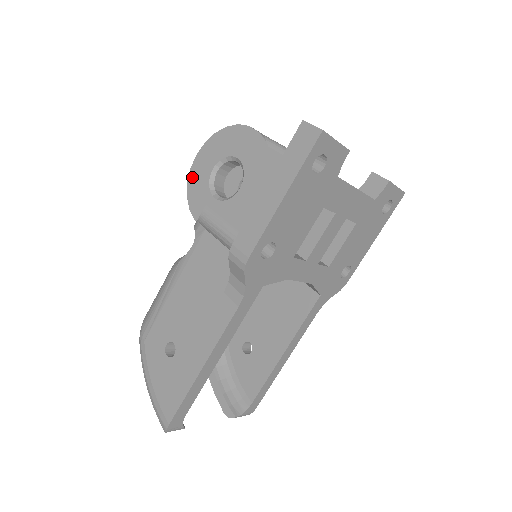
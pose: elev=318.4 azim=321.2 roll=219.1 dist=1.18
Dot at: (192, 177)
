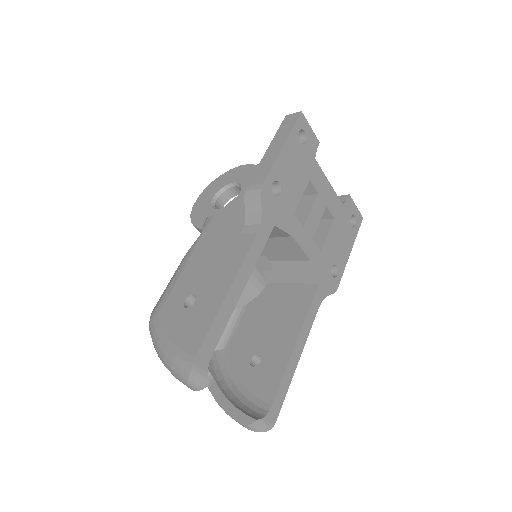
Dot at: (195, 210)
